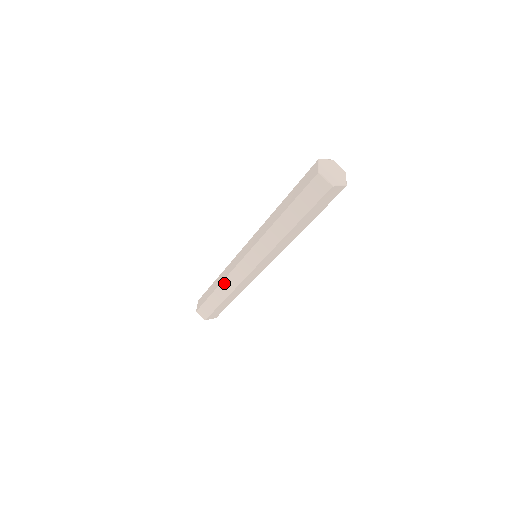
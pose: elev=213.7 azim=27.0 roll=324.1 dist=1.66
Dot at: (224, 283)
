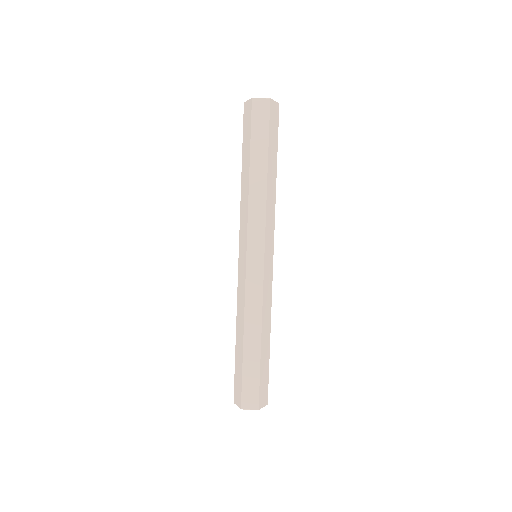
Dot at: (247, 317)
